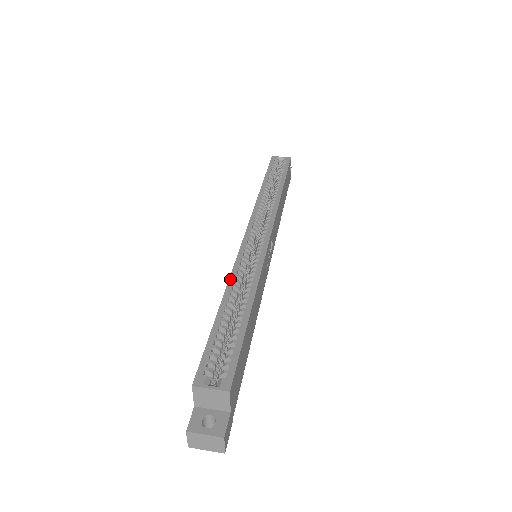
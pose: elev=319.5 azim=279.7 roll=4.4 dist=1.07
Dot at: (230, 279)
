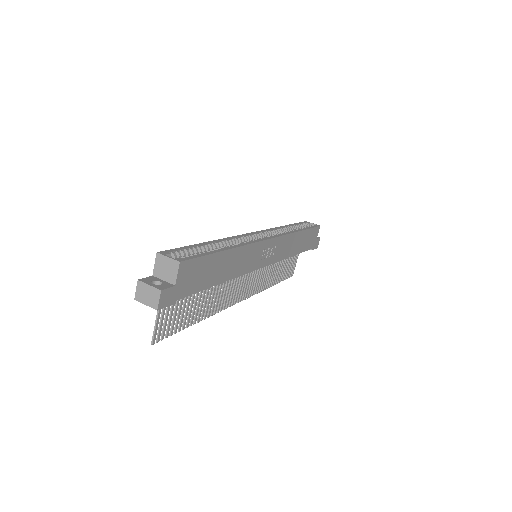
Dot at: (223, 238)
